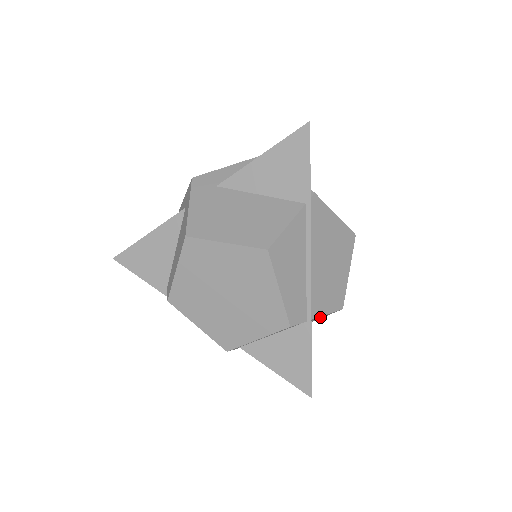
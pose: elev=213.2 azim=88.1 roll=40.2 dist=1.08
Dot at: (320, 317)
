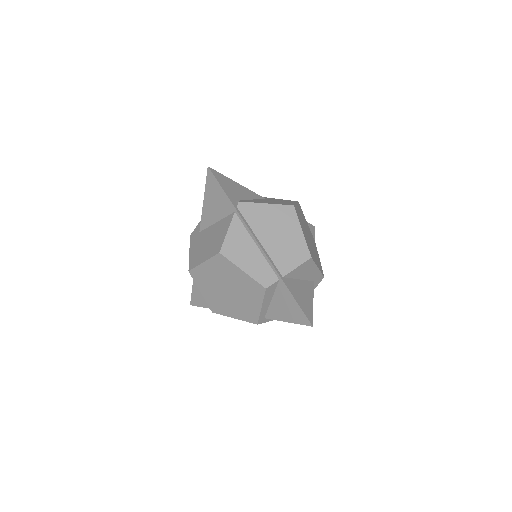
Dot at: (303, 271)
